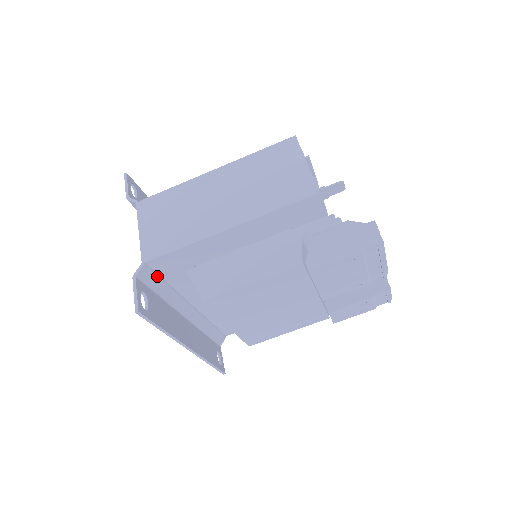
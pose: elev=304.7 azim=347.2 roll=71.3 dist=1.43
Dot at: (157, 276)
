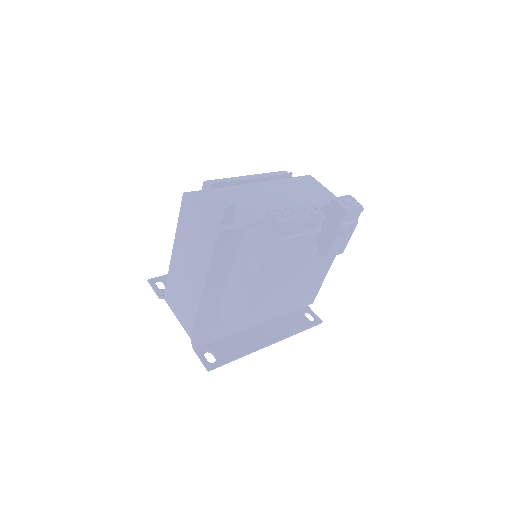
Dot at: (208, 332)
